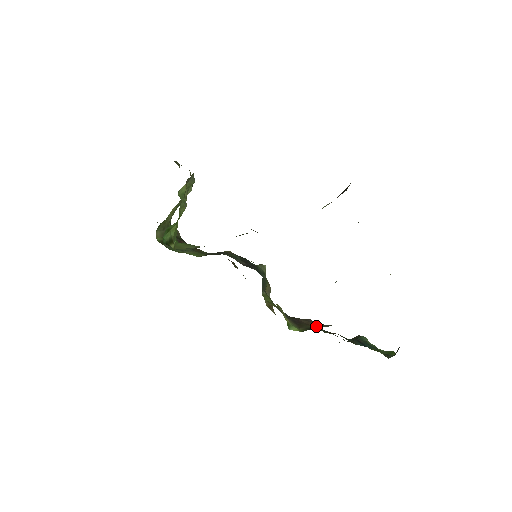
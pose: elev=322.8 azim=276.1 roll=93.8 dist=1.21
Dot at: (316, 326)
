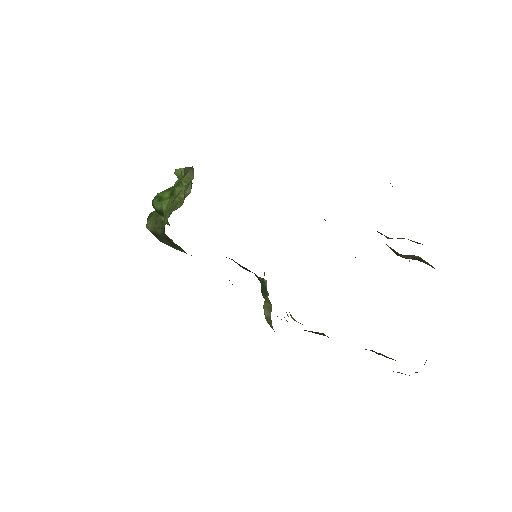
Dot at: occluded
